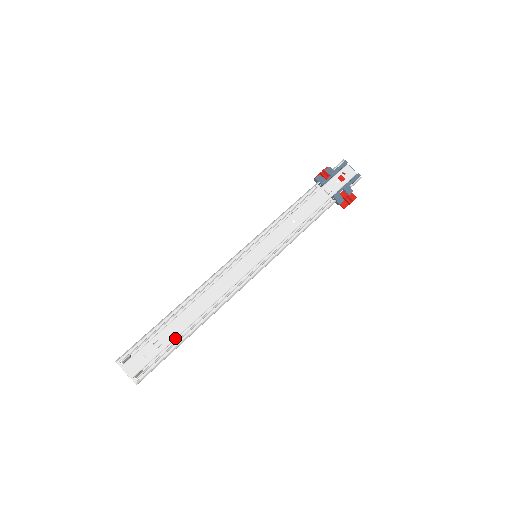
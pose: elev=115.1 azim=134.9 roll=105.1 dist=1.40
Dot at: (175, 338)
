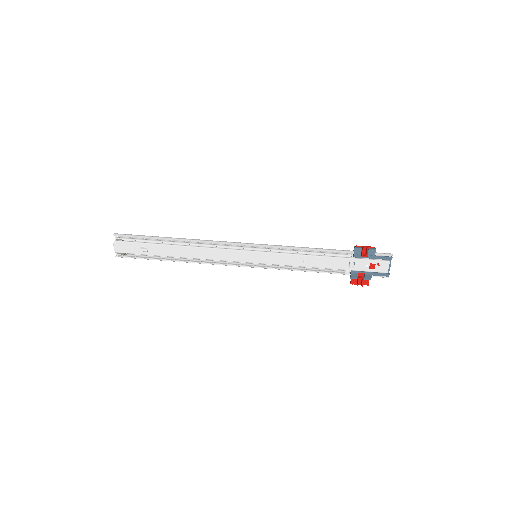
Dot at: (158, 255)
